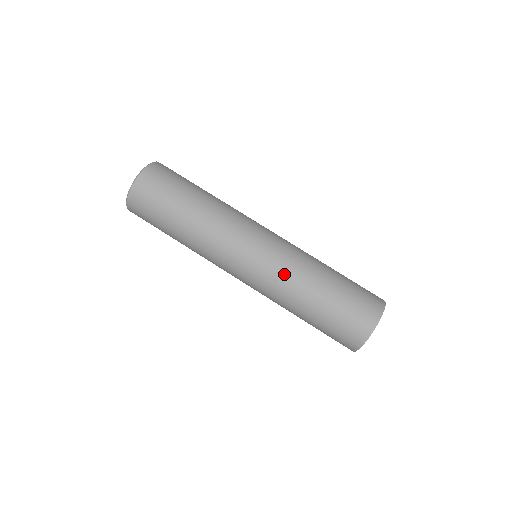
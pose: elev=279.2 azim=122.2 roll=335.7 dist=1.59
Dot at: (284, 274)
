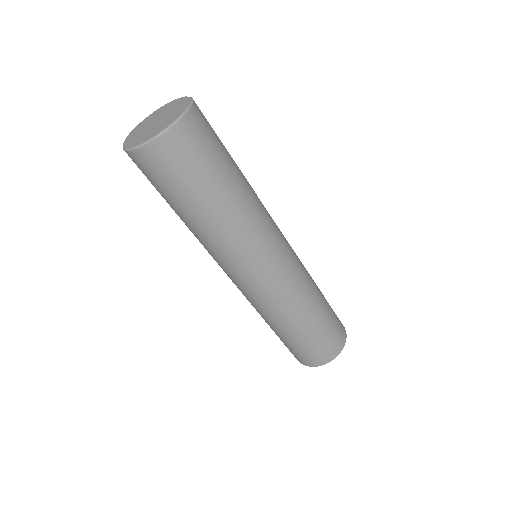
Dot at: (260, 307)
